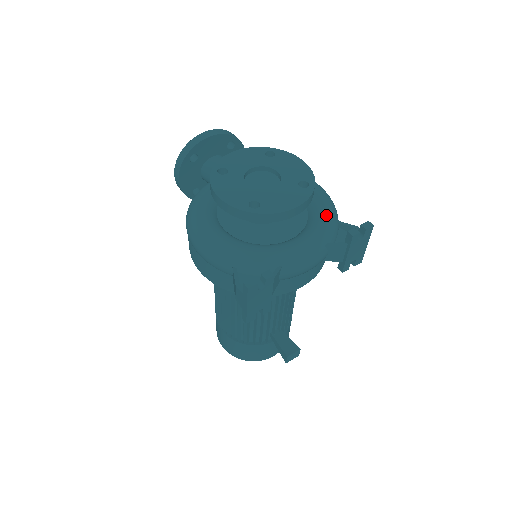
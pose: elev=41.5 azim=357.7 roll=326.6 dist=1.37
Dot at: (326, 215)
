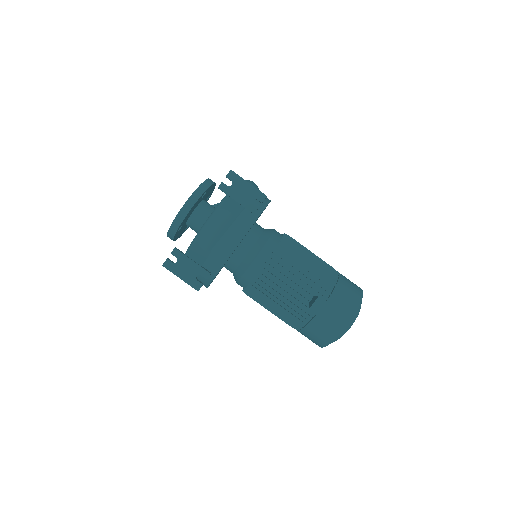
Dot at: occluded
